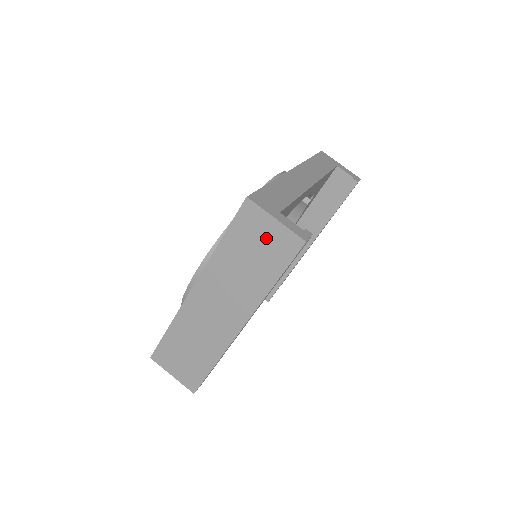
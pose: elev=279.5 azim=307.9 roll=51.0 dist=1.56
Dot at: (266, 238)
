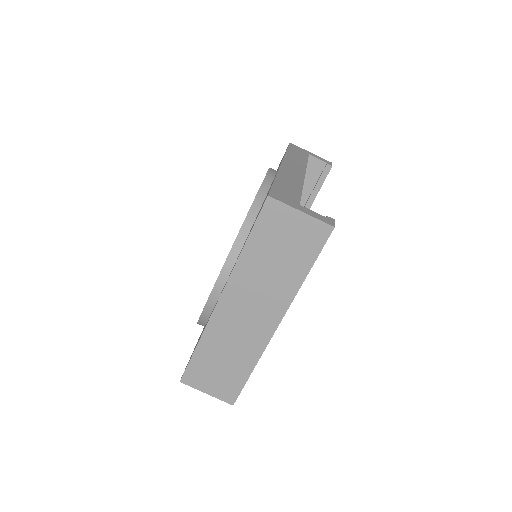
Dot at: (293, 232)
